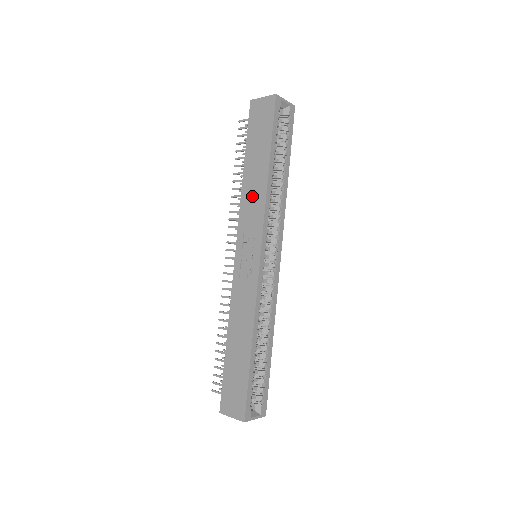
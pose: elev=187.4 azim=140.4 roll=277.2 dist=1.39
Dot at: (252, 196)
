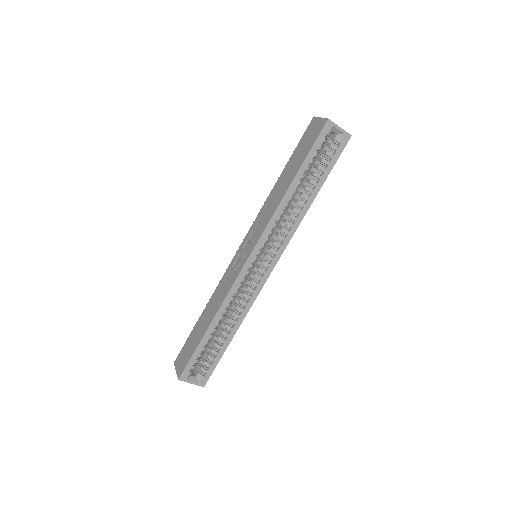
Dot at: (271, 203)
